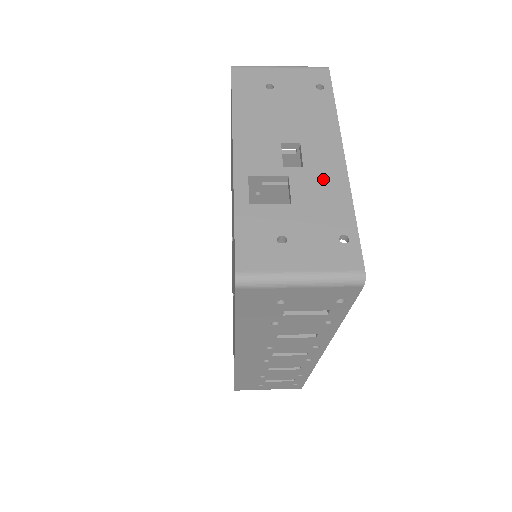
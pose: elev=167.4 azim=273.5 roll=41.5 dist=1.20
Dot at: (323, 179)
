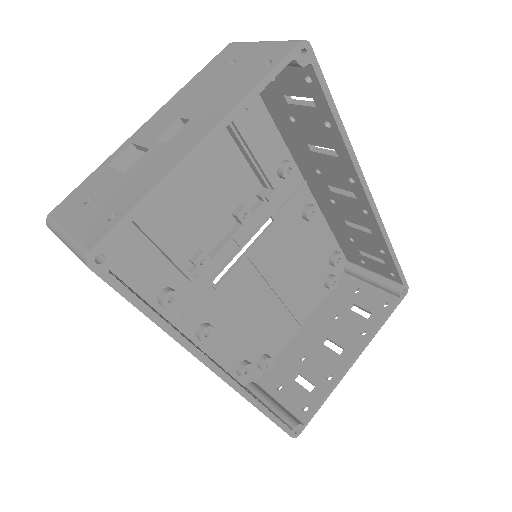
Dot at: (164, 157)
